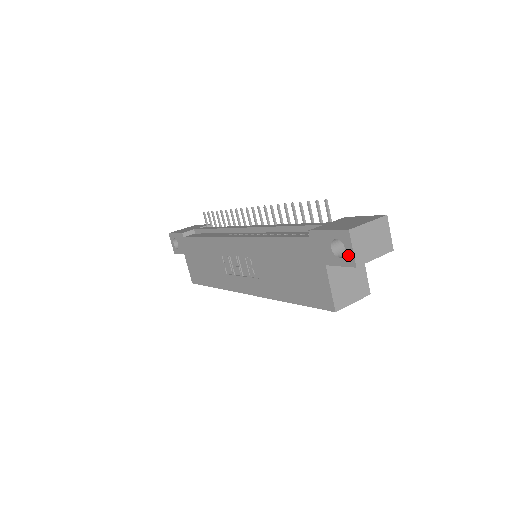
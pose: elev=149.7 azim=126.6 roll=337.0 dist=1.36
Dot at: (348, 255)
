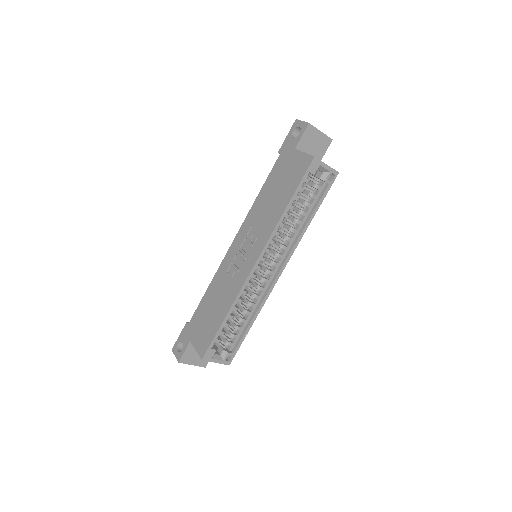
Dot at: (302, 126)
